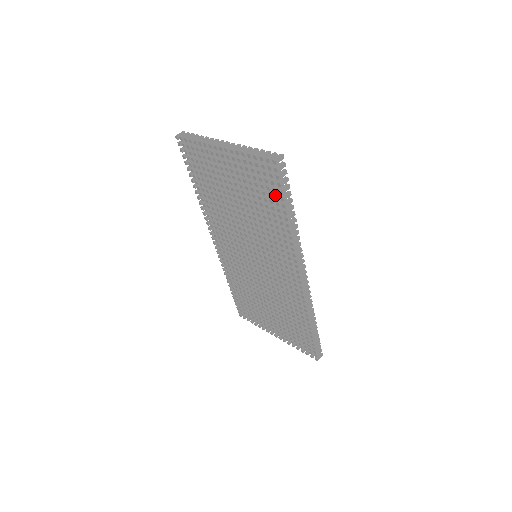
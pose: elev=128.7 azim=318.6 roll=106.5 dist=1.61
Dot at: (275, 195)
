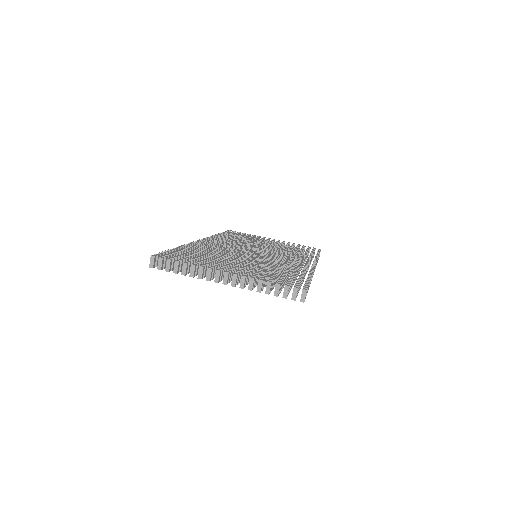
Dot at: occluded
